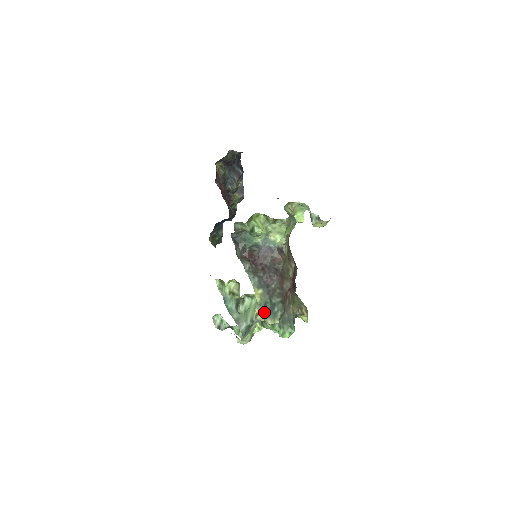
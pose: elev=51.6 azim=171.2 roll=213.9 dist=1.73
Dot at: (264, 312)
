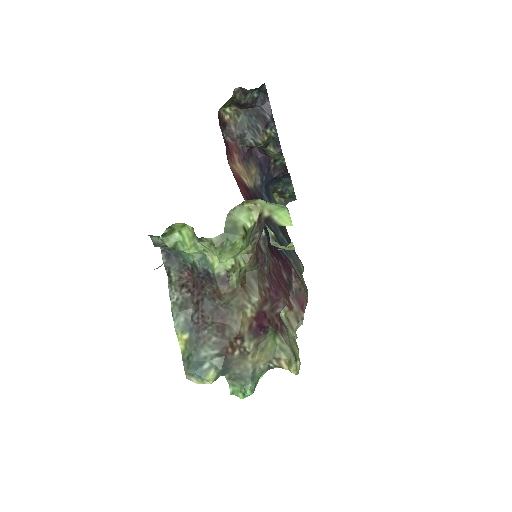
Dot at: (185, 368)
